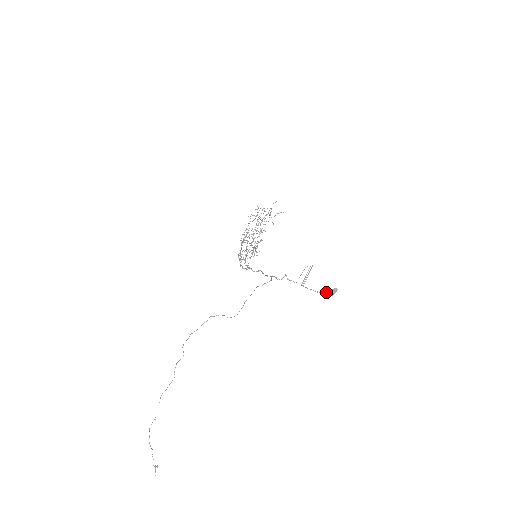
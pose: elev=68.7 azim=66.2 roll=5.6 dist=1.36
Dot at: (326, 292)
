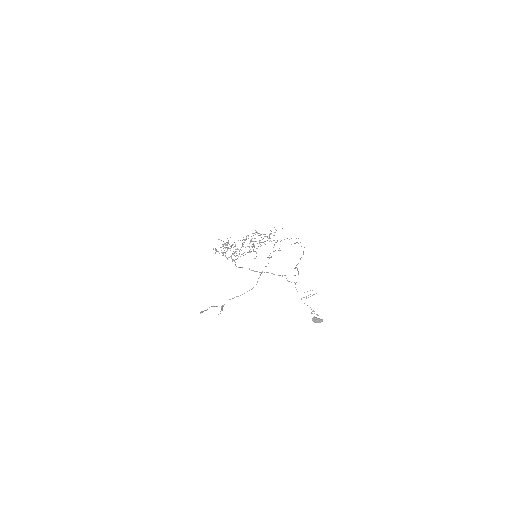
Dot at: (316, 317)
